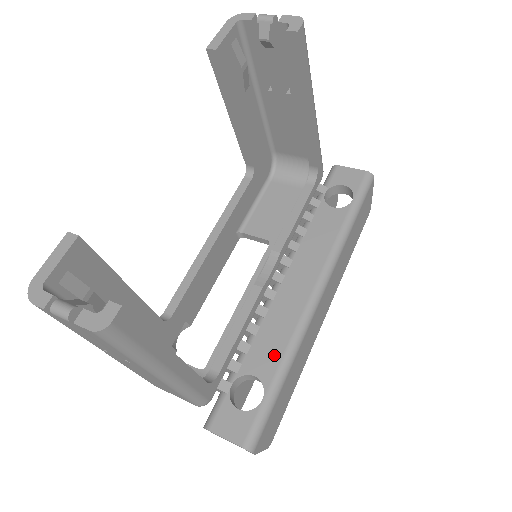
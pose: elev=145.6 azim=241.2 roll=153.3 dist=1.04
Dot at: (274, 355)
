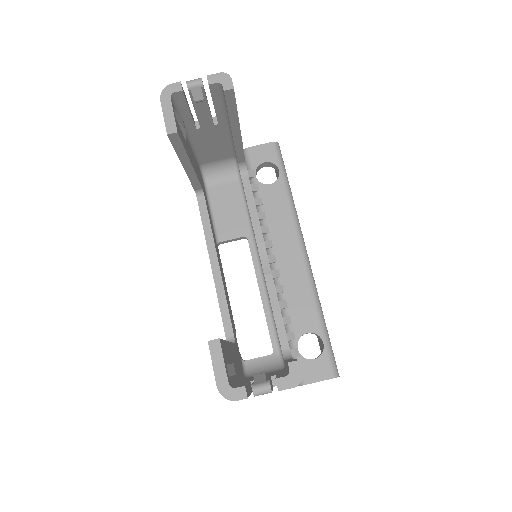
Dot at: (309, 312)
